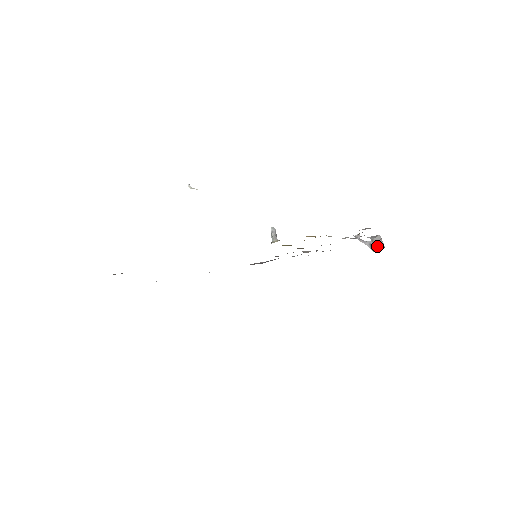
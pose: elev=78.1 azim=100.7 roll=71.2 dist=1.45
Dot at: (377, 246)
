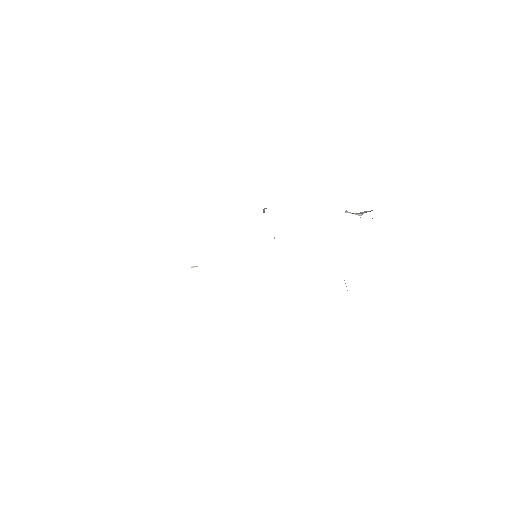
Dot at: occluded
